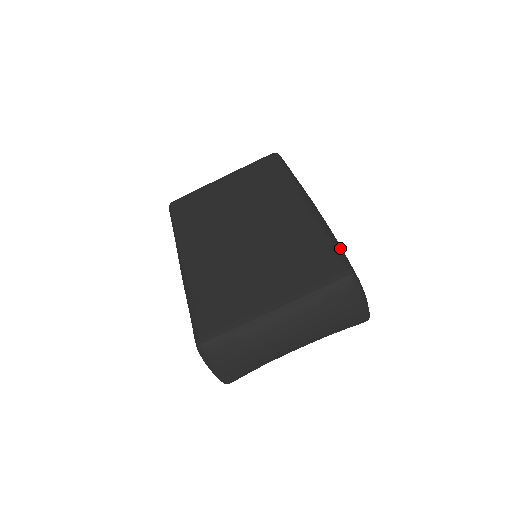
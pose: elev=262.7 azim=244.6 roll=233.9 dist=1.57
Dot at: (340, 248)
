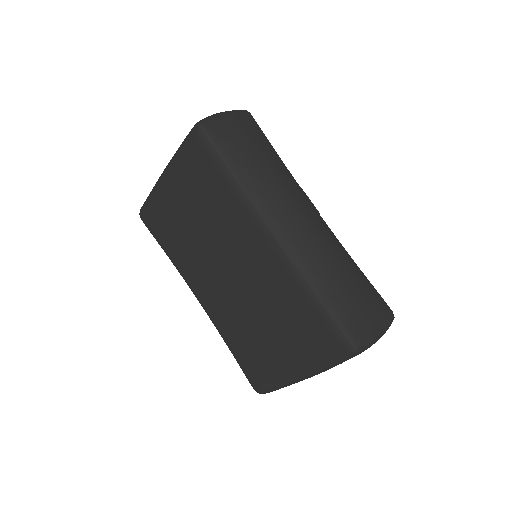
Dot at: (334, 294)
